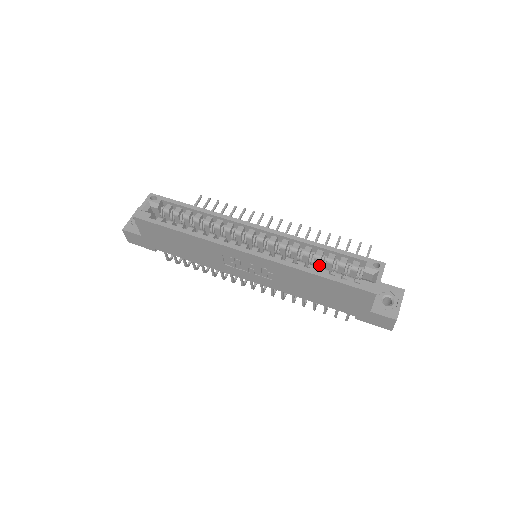
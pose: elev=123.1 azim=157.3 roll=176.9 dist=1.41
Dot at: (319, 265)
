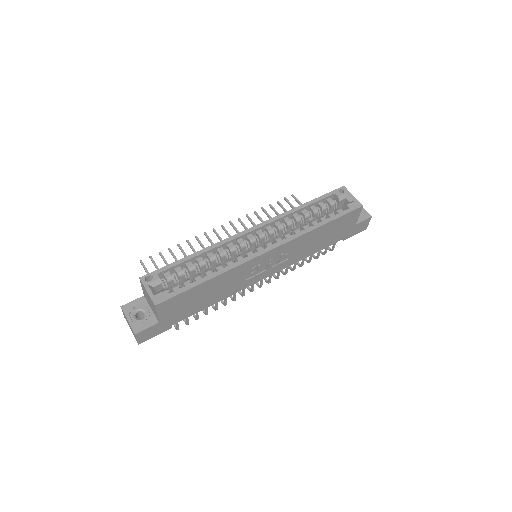
Dot at: (308, 222)
